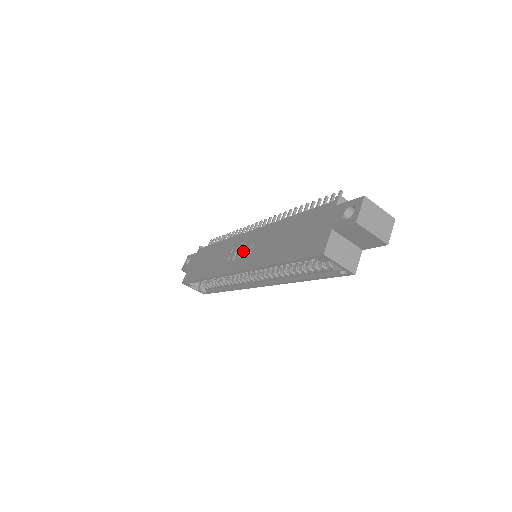
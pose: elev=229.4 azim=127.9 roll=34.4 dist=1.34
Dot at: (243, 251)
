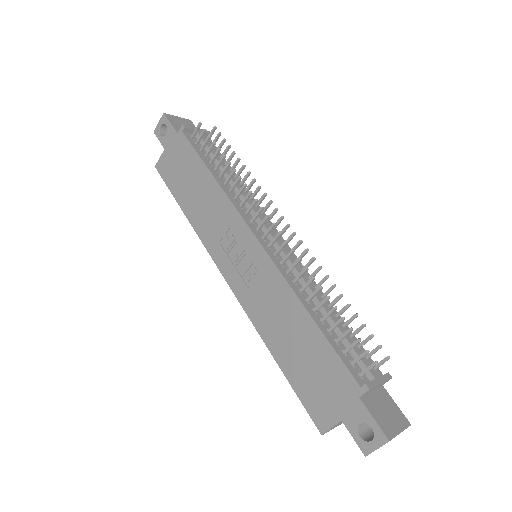
Dot at: (241, 260)
